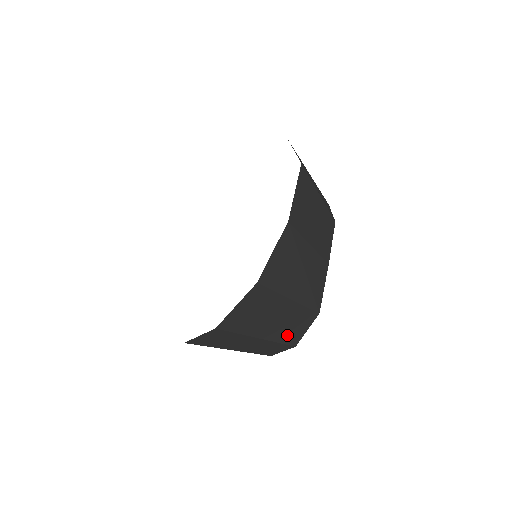
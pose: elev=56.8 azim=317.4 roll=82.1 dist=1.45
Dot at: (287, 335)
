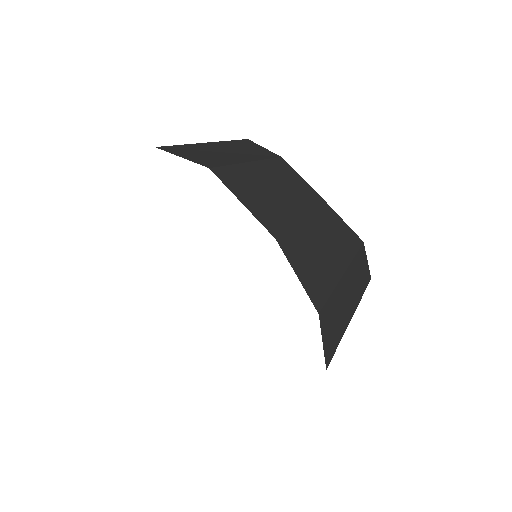
Dot at: (361, 286)
